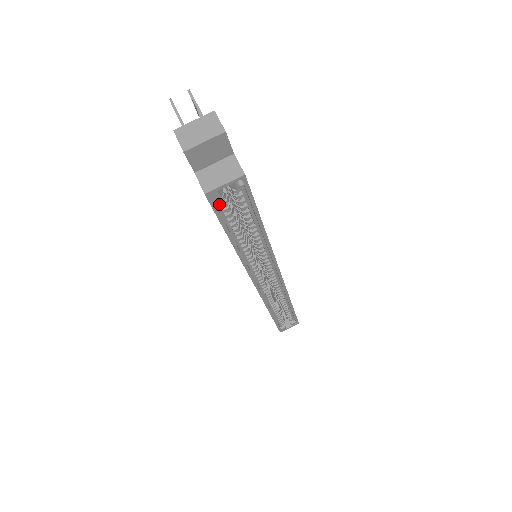
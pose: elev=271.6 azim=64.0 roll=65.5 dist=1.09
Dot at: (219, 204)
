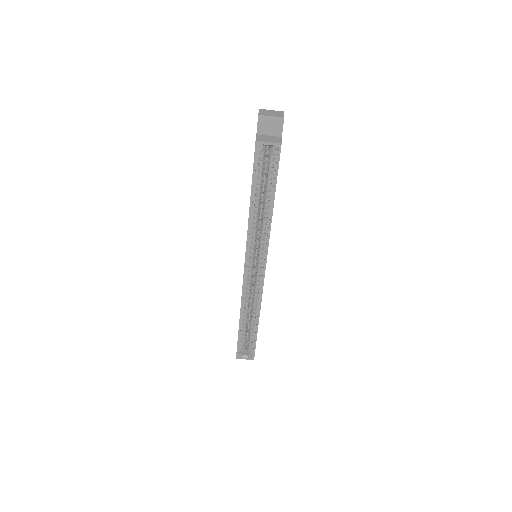
Dot at: (259, 159)
